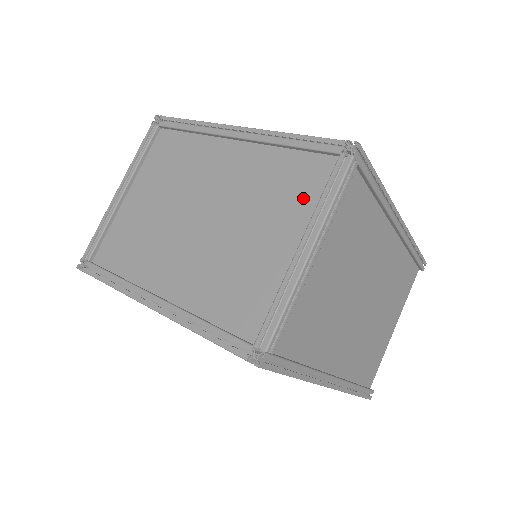
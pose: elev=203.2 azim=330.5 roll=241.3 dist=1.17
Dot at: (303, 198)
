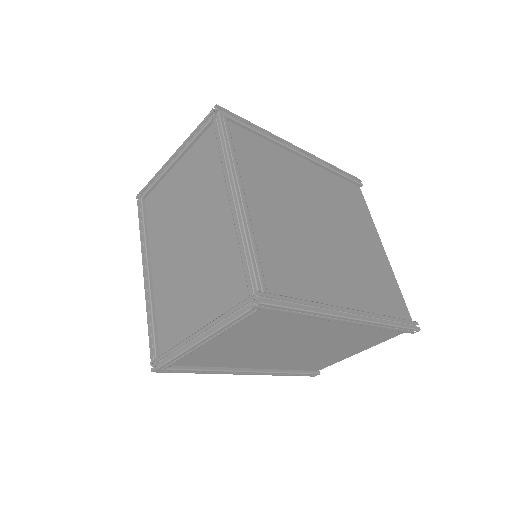
Dot at: (223, 298)
